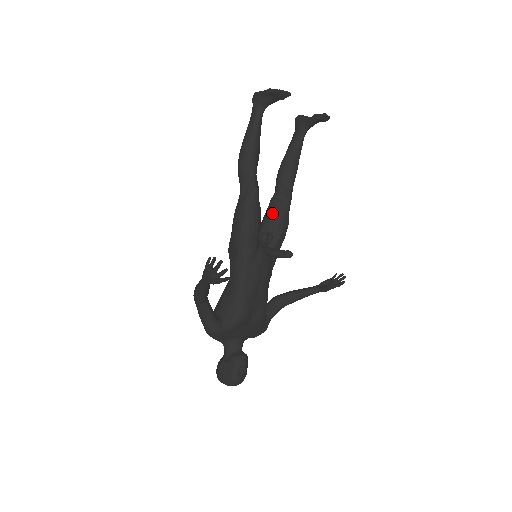
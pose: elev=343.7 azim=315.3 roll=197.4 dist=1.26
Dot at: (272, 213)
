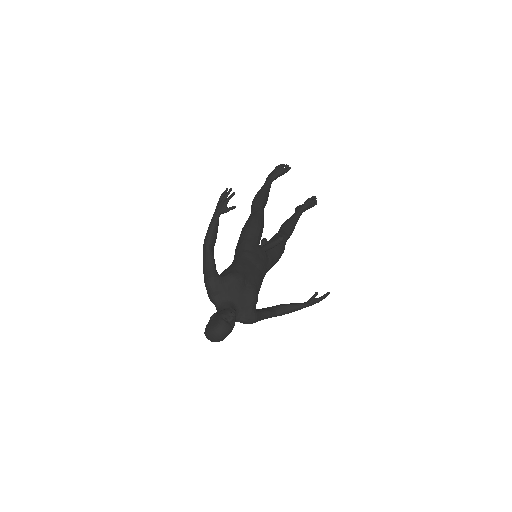
Dot at: (272, 239)
